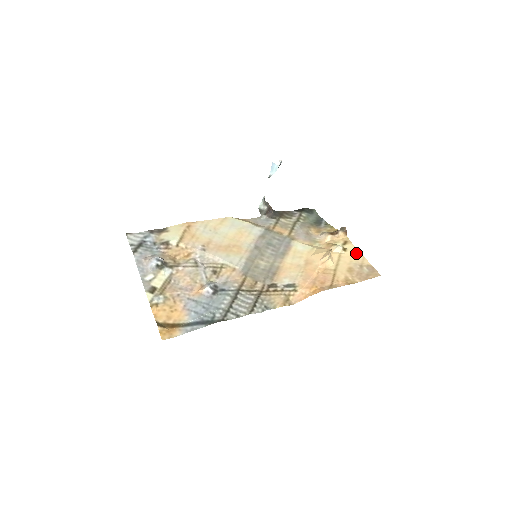
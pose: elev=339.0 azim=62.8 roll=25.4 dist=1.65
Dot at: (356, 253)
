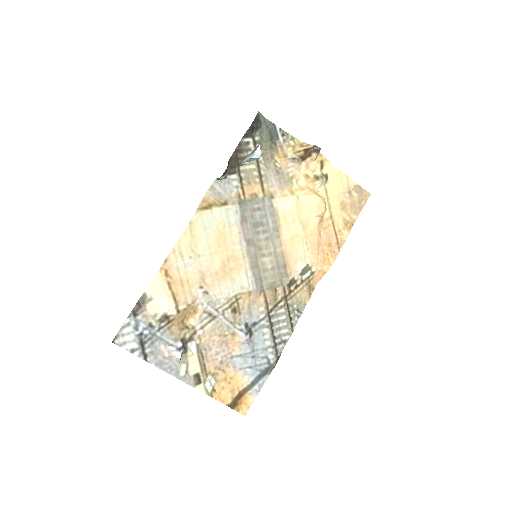
Dot at: (338, 175)
